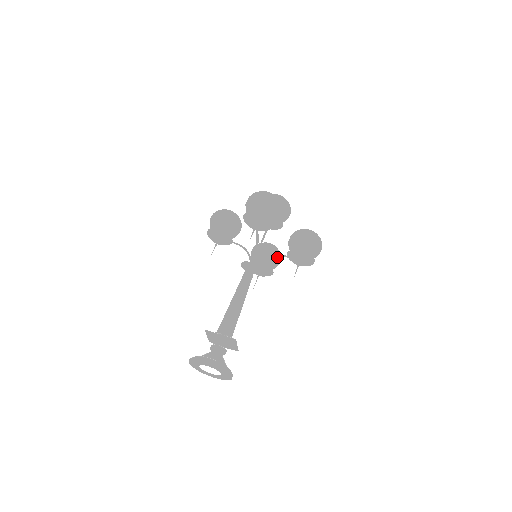
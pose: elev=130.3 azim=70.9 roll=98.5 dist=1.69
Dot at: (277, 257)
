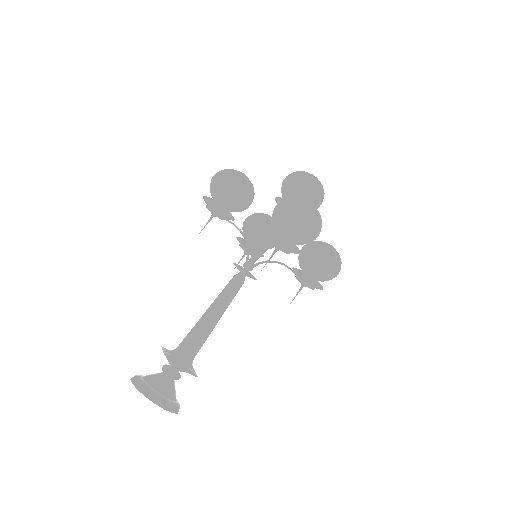
Dot at: occluded
